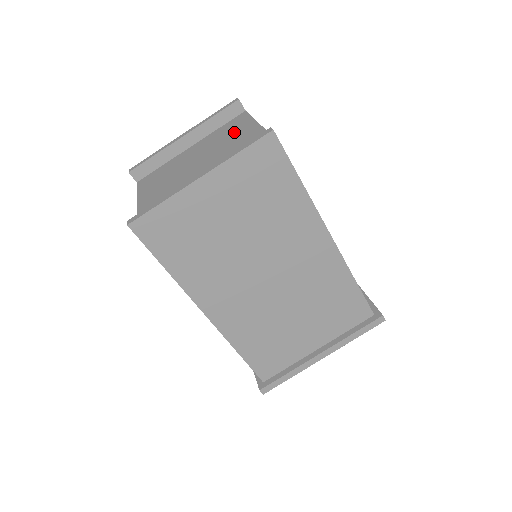
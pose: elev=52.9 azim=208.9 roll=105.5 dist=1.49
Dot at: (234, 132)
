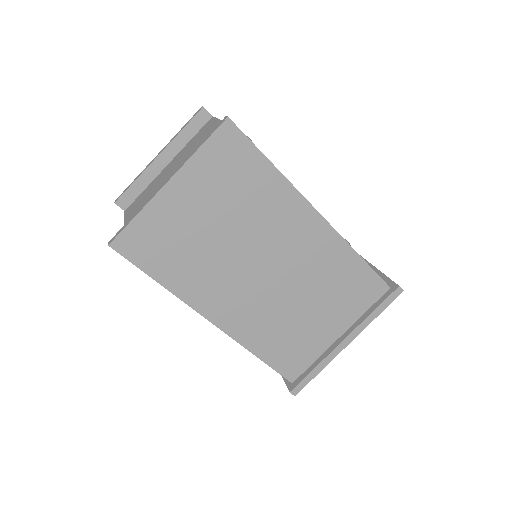
Dot at: (203, 137)
